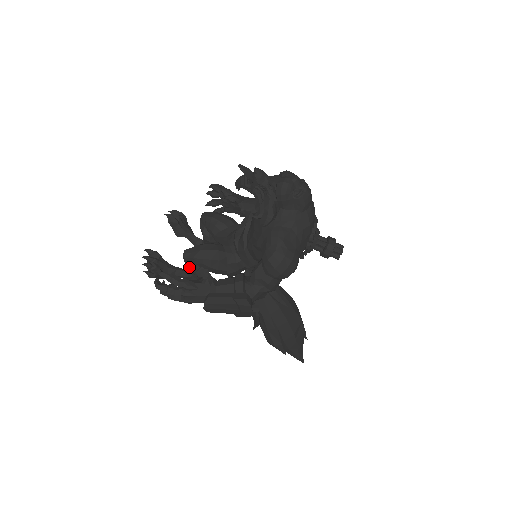
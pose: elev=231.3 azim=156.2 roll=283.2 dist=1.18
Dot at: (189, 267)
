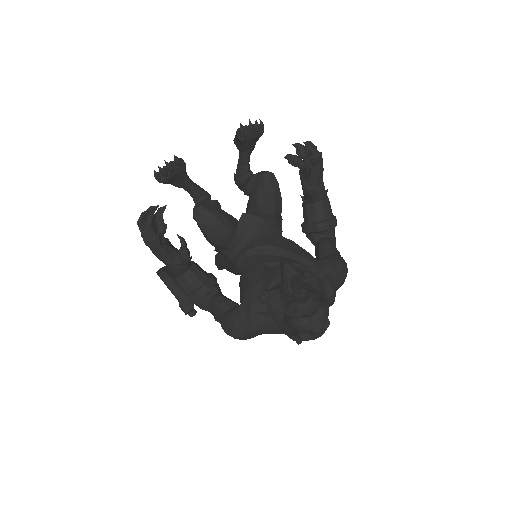
Dot at: (180, 239)
